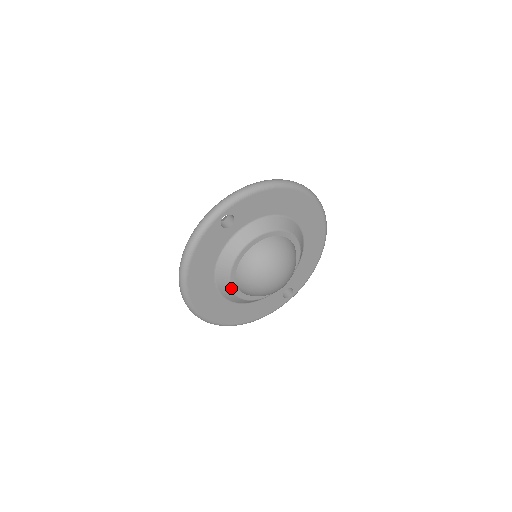
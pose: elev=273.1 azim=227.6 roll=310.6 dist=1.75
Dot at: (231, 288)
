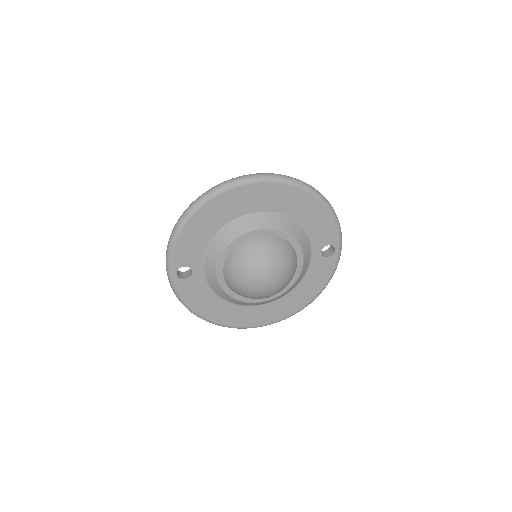
Dot at: (250, 303)
